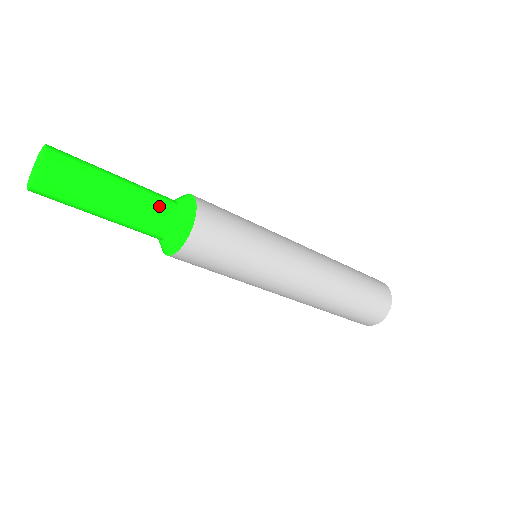
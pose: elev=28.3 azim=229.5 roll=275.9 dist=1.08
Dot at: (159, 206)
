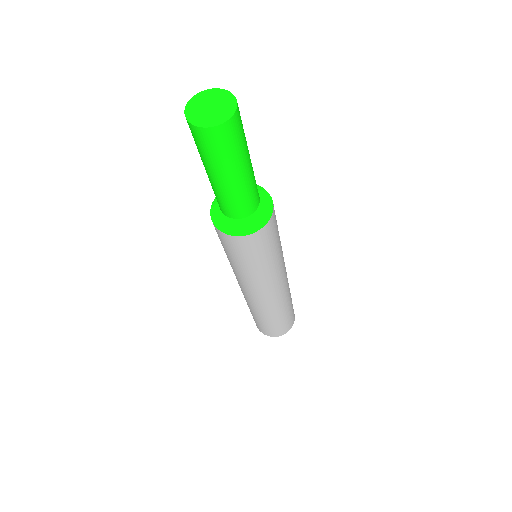
Dot at: occluded
